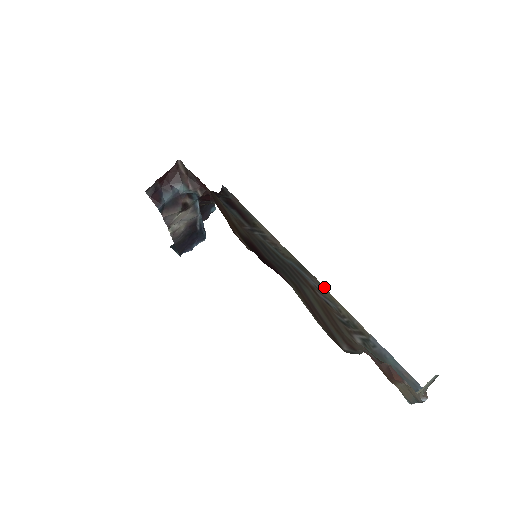
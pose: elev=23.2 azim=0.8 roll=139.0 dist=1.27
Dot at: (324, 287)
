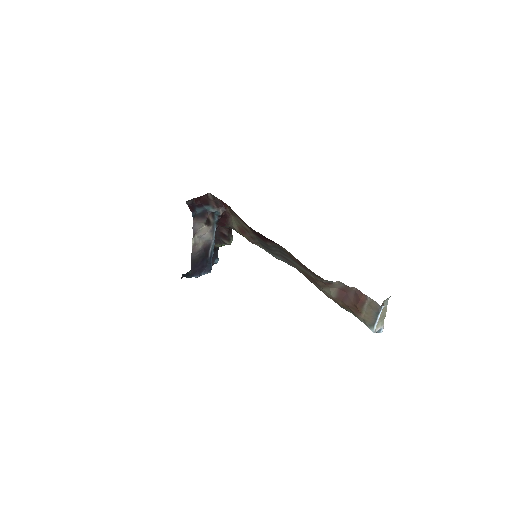
Dot at: occluded
